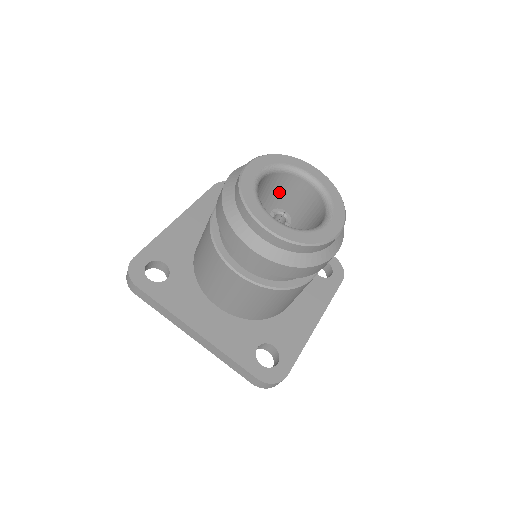
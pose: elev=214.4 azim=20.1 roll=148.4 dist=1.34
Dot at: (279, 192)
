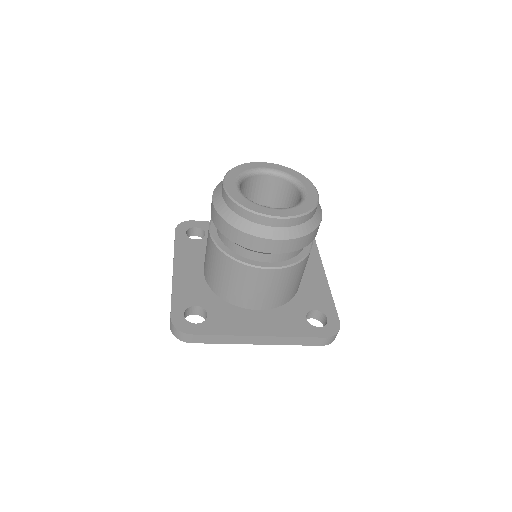
Dot at: (288, 204)
